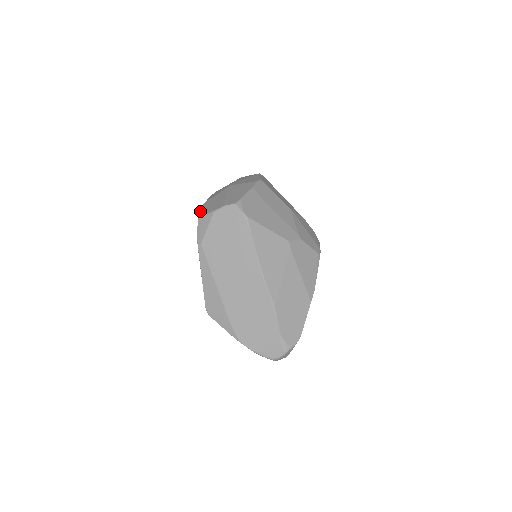
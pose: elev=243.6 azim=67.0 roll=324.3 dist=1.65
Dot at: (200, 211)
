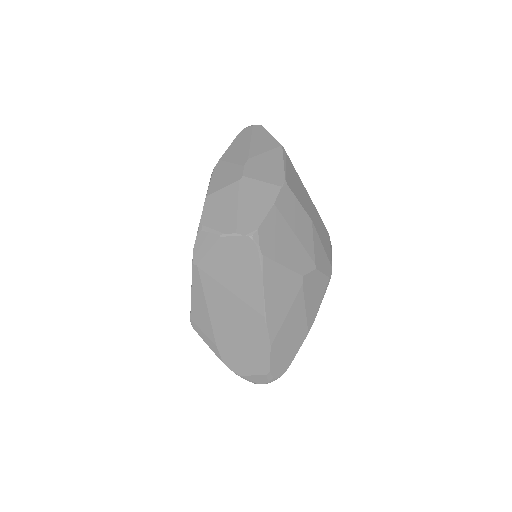
Dot at: (201, 217)
